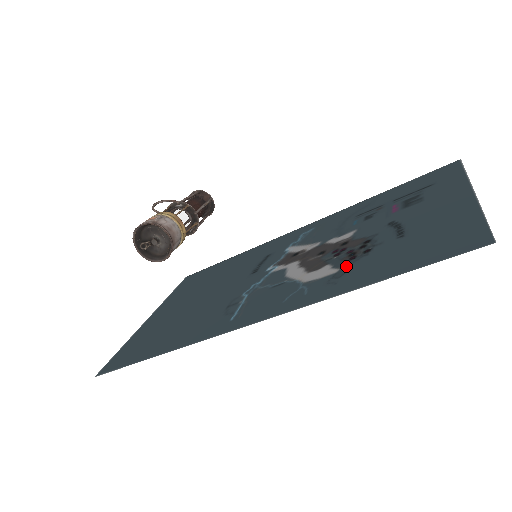
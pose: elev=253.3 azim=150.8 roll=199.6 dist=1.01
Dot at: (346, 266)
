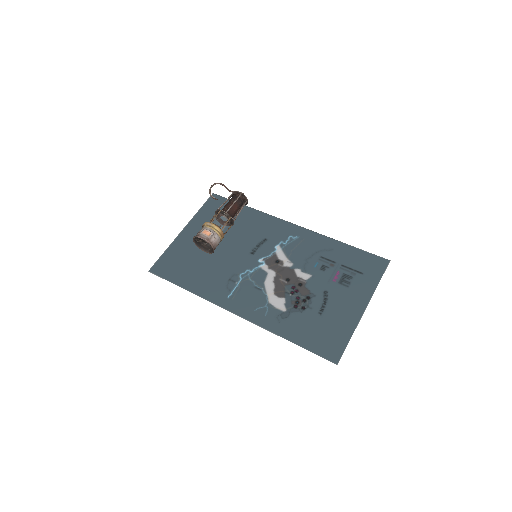
Dot at: (290, 311)
